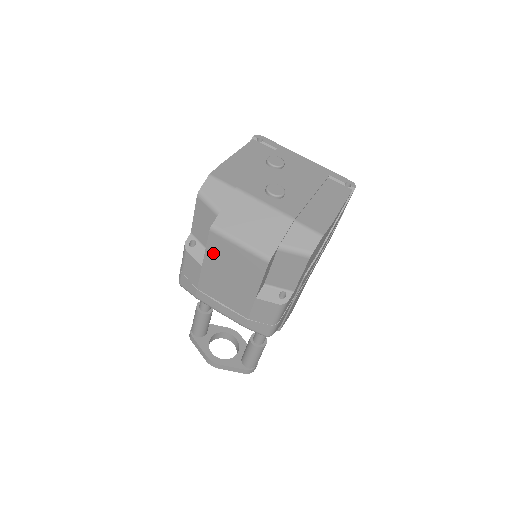
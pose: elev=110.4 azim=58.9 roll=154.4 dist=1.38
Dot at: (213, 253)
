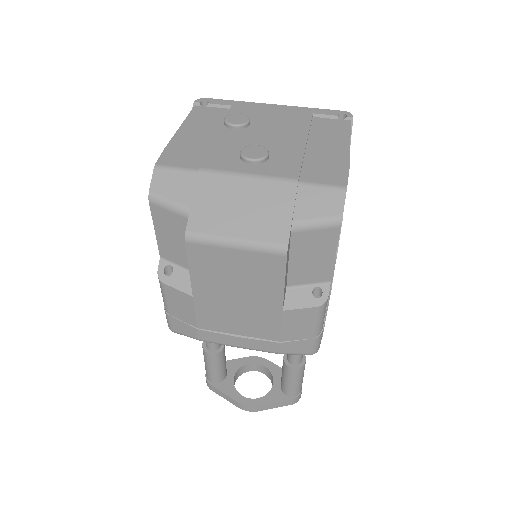
Dot at: (202, 272)
